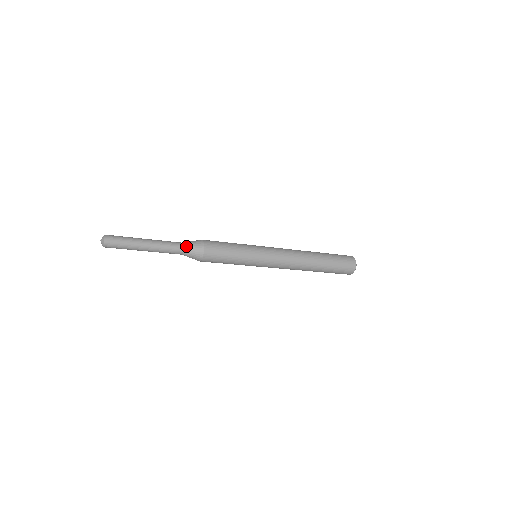
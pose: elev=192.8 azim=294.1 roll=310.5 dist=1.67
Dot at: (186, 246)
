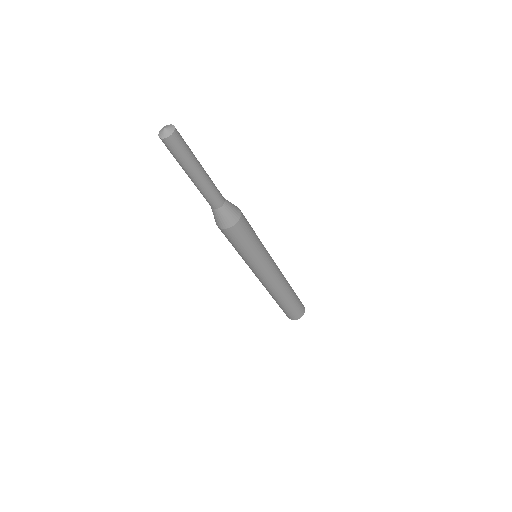
Dot at: occluded
